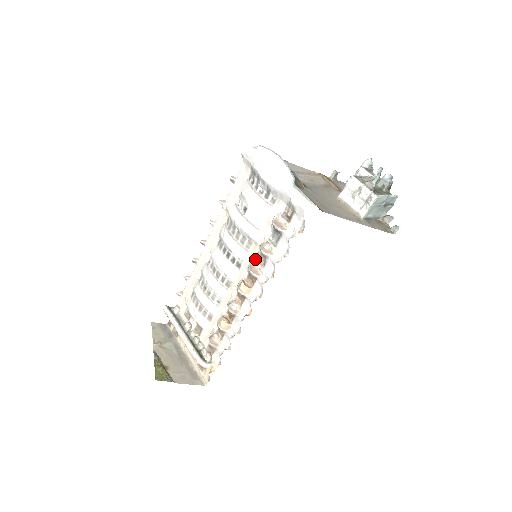
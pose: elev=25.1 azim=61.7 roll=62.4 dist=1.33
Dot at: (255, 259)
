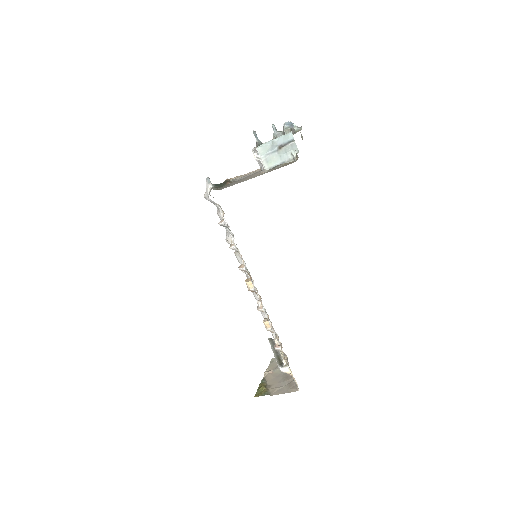
Dot at: occluded
